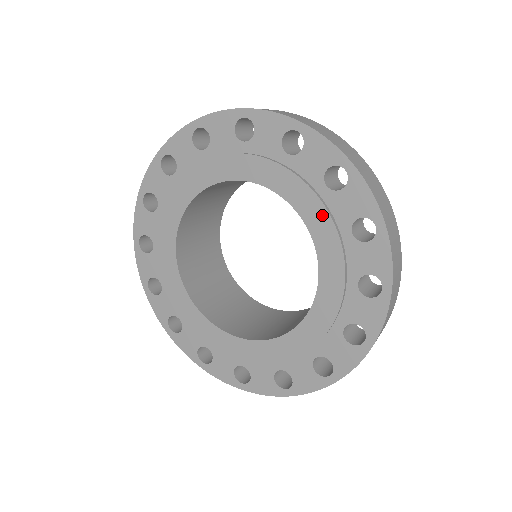
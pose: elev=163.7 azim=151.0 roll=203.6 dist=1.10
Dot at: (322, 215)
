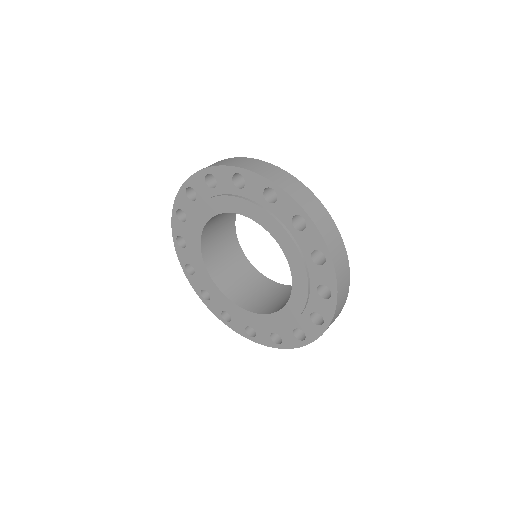
Dot at: (291, 245)
